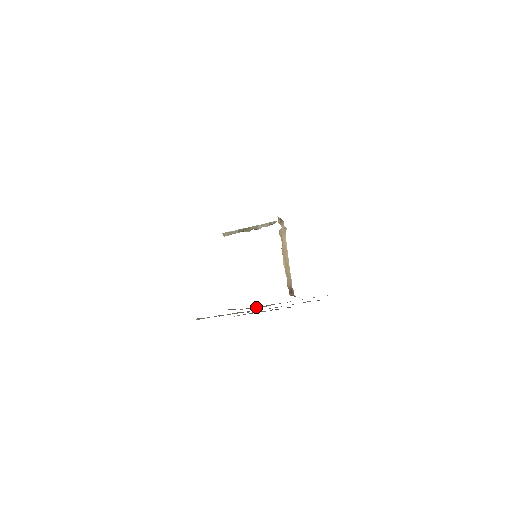
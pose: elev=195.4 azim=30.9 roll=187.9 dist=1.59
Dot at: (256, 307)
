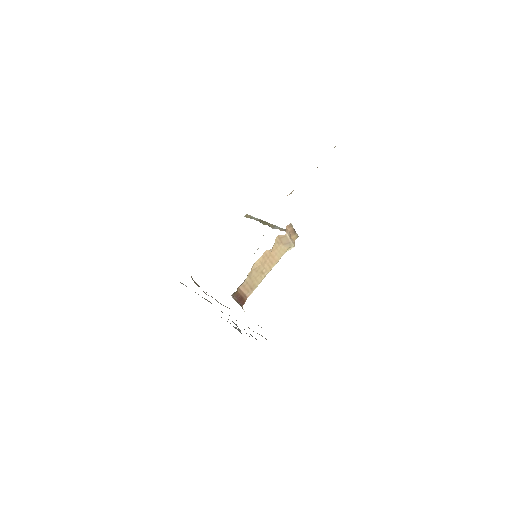
Dot at: occluded
